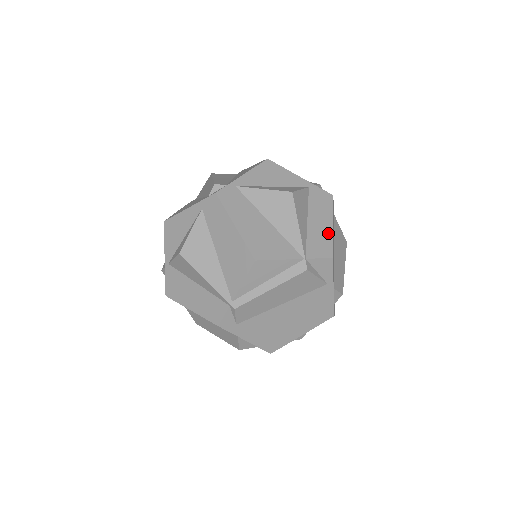
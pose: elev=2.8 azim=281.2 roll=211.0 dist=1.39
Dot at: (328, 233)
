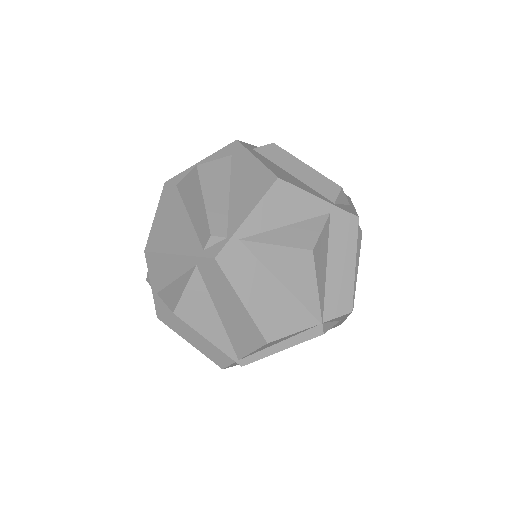
Dot at: (349, 279)
